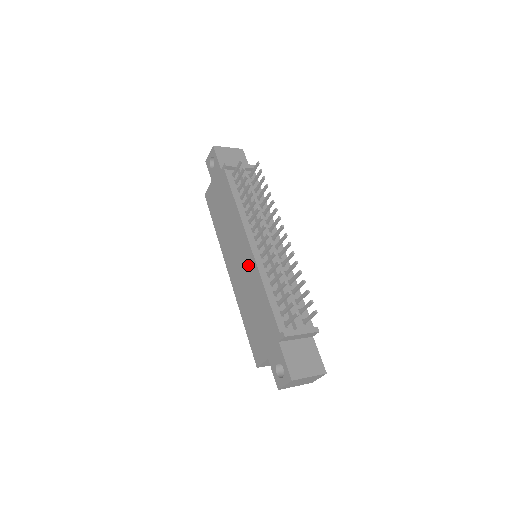
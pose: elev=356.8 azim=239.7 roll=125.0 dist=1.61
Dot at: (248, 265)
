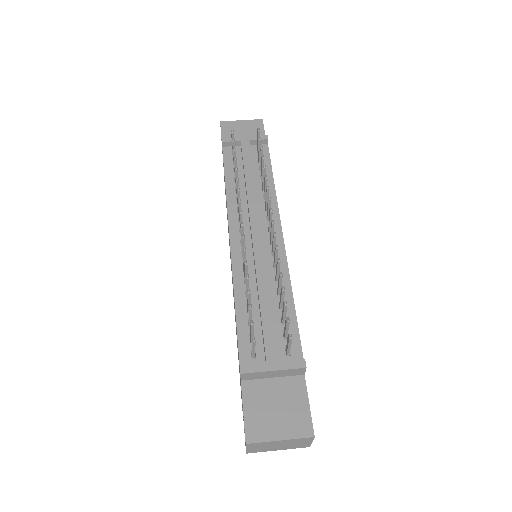
Dot at: occluded
